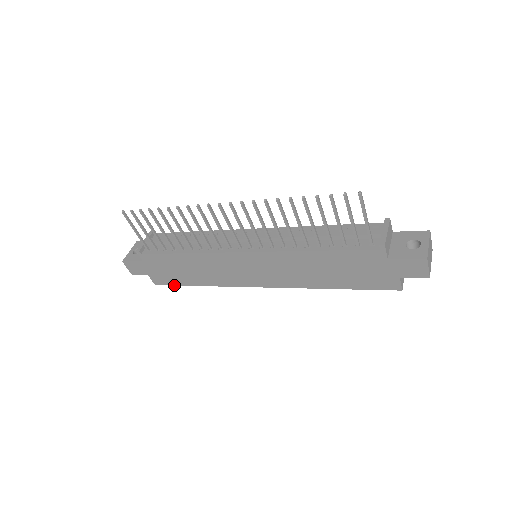
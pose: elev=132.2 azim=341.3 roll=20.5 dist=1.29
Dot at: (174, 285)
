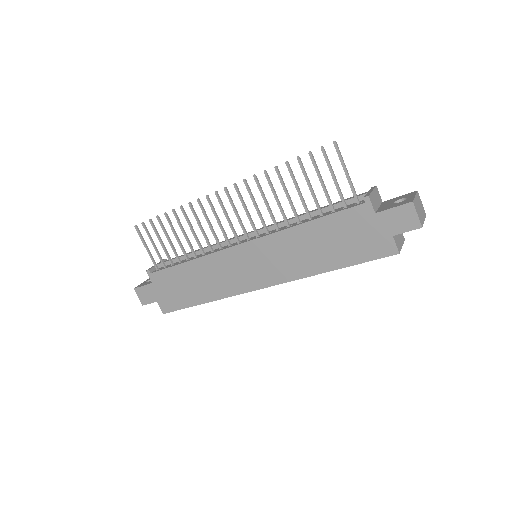
Dot at: occluded
